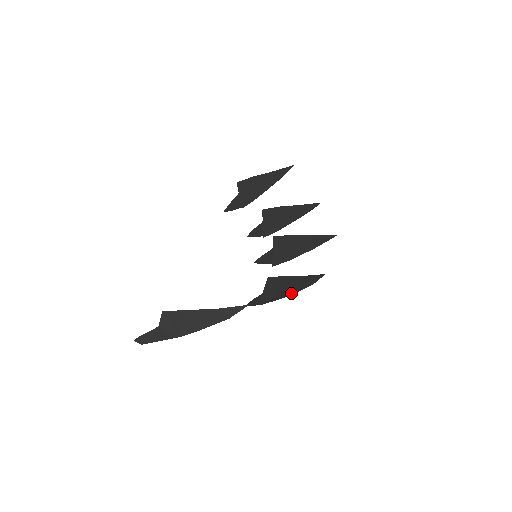
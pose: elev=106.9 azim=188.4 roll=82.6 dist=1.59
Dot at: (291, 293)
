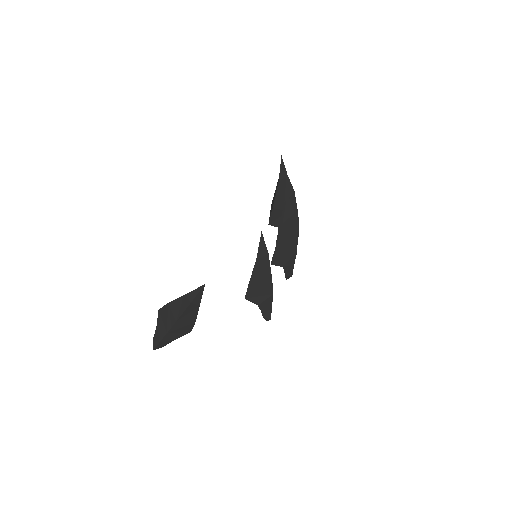
Dot at: (264, 278)
